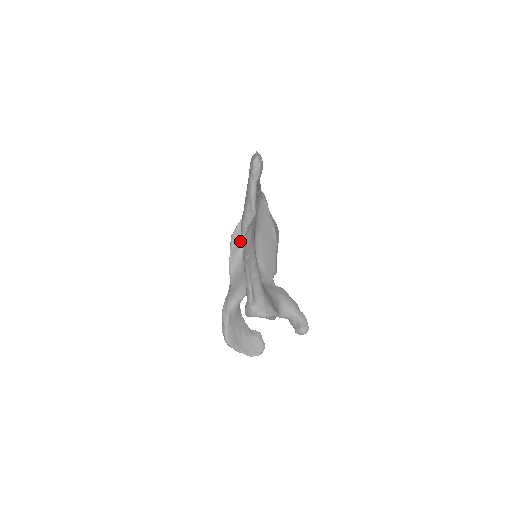
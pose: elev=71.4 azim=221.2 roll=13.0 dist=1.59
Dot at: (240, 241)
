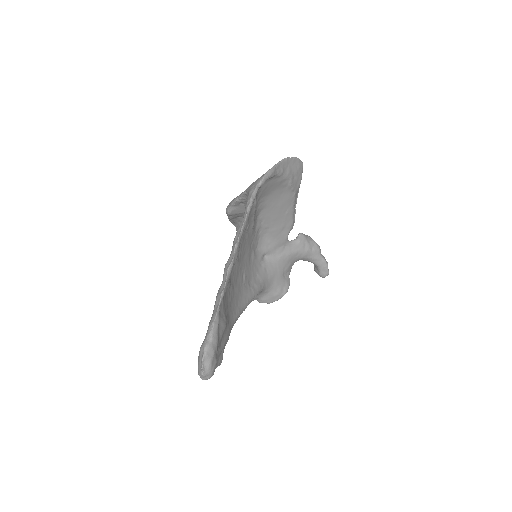
Dot at: (239, 214)
